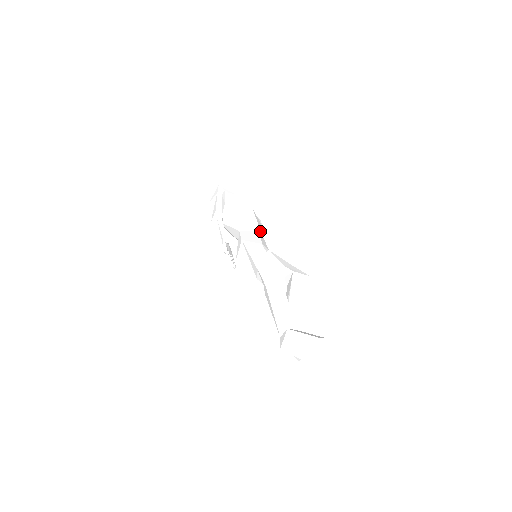
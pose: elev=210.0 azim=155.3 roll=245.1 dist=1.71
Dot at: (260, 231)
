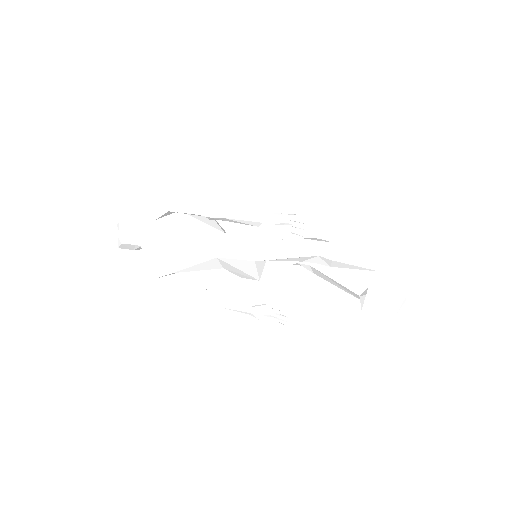
Dot at: occluded
